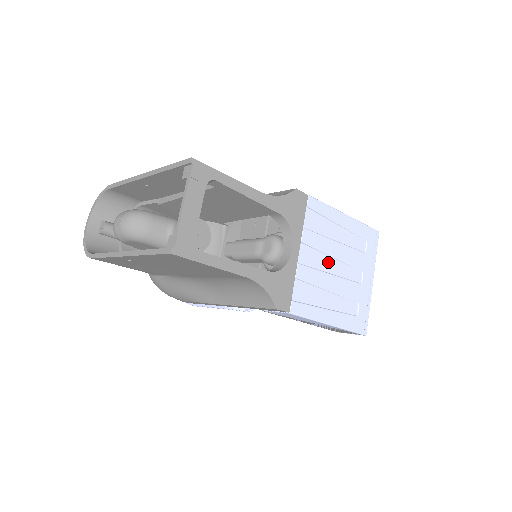
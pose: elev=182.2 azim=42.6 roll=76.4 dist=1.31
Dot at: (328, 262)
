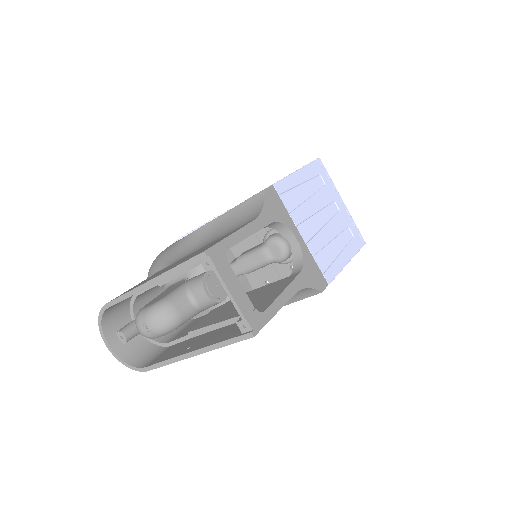
Dot at: (316, 220)
